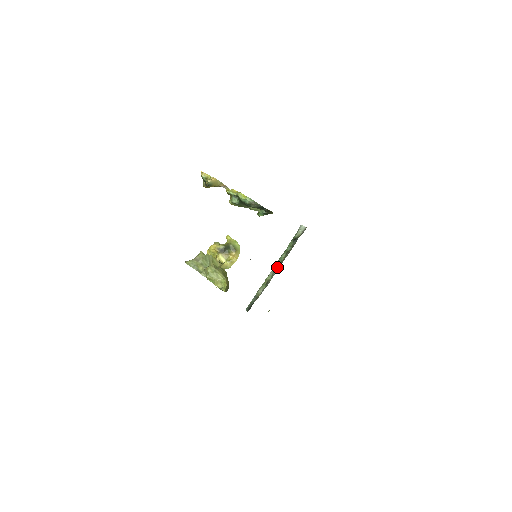
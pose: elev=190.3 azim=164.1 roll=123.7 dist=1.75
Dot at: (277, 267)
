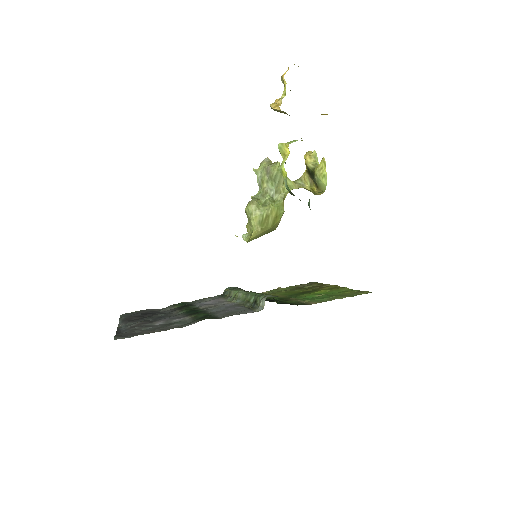
Dot at: (241, 299)
